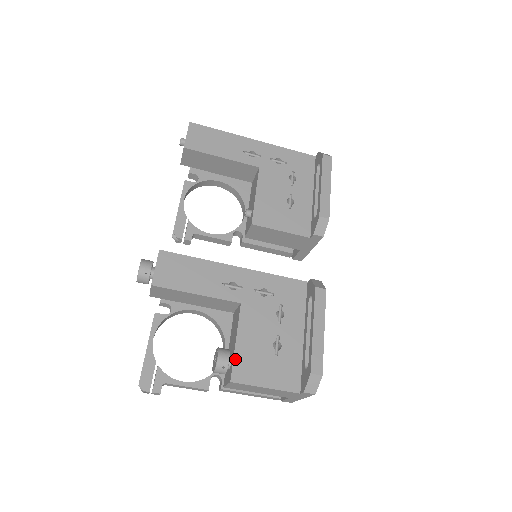
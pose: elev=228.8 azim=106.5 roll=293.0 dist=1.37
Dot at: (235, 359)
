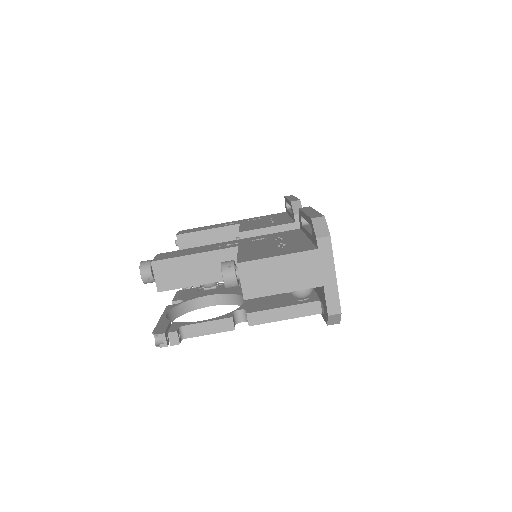
Dot at: (239, 257)
